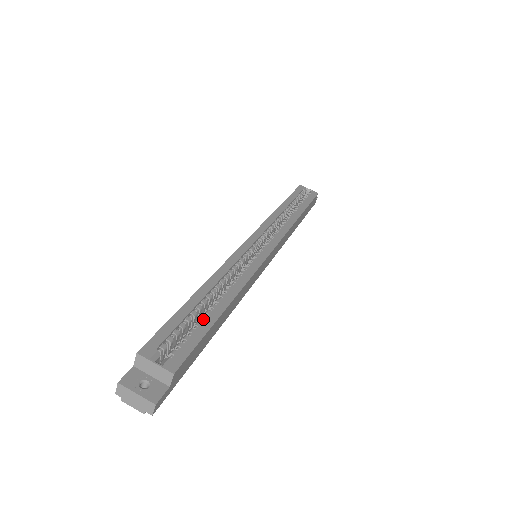
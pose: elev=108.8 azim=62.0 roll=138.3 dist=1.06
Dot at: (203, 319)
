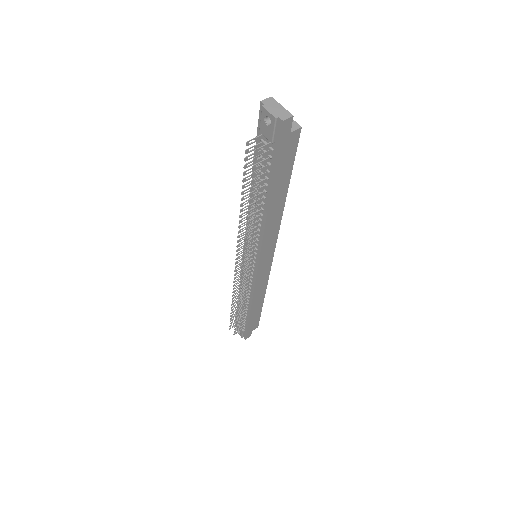
Dot at: occluded
